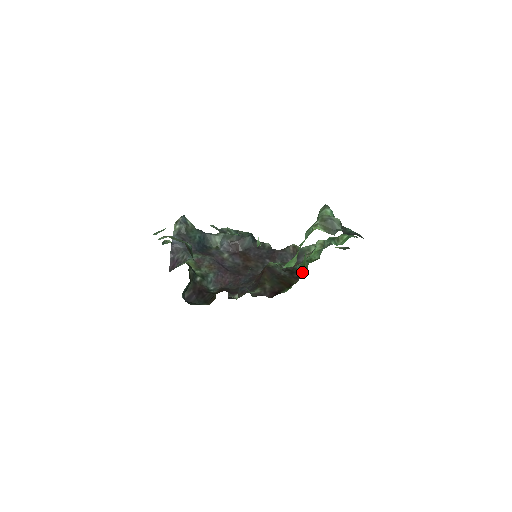
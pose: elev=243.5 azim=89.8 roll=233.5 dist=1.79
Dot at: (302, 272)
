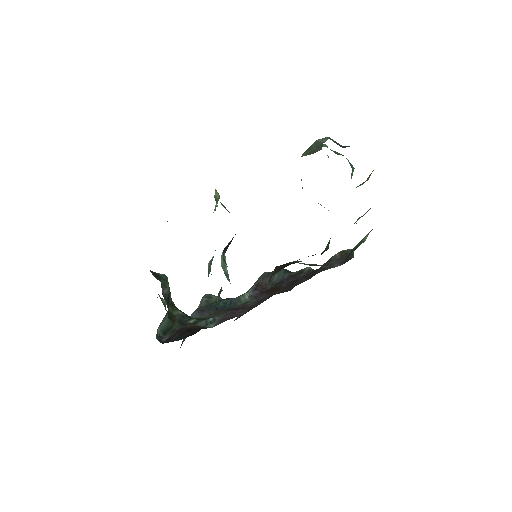
Dot at: occluded
